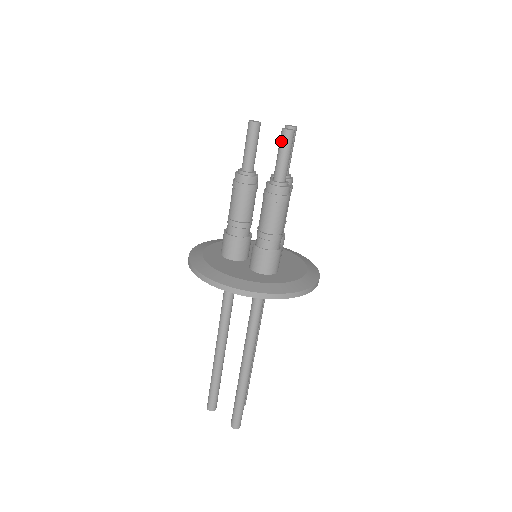
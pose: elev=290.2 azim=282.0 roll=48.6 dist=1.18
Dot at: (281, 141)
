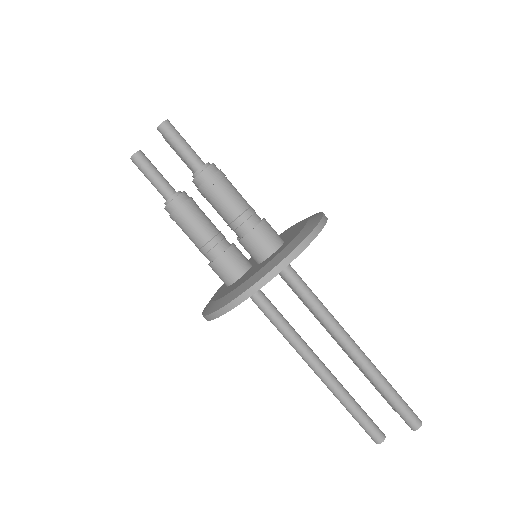
Dot at: (166, 137)
